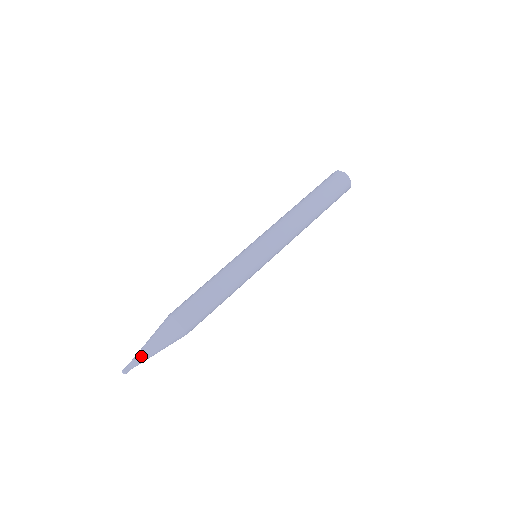
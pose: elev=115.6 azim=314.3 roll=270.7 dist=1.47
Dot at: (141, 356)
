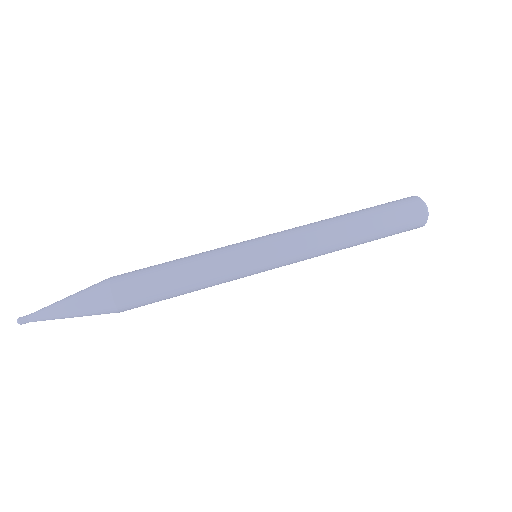
Dot at: (48, 313)
